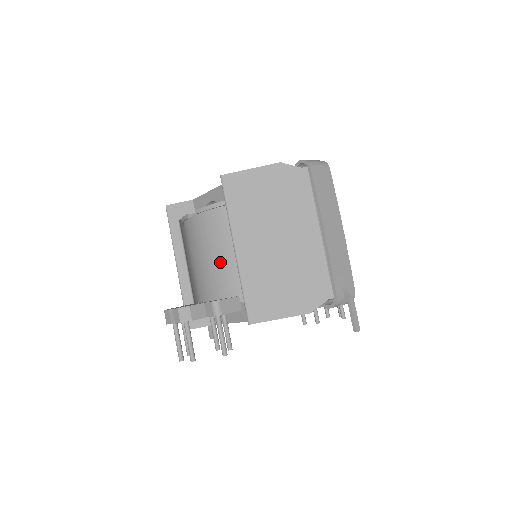
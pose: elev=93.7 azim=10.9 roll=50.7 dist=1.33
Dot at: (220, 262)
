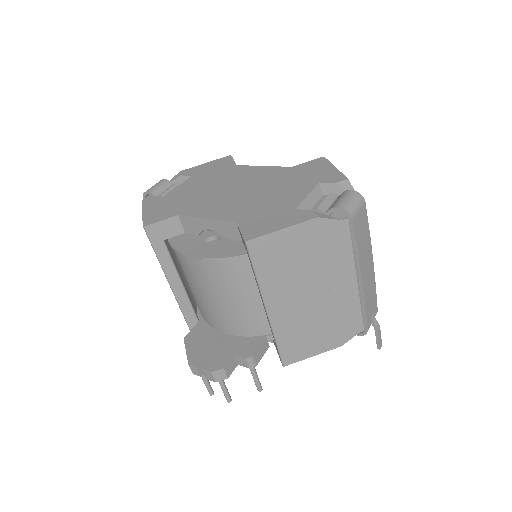
Dot at: (241, 308)
